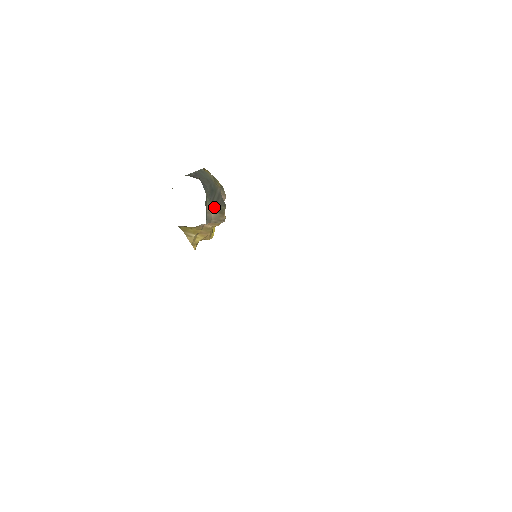
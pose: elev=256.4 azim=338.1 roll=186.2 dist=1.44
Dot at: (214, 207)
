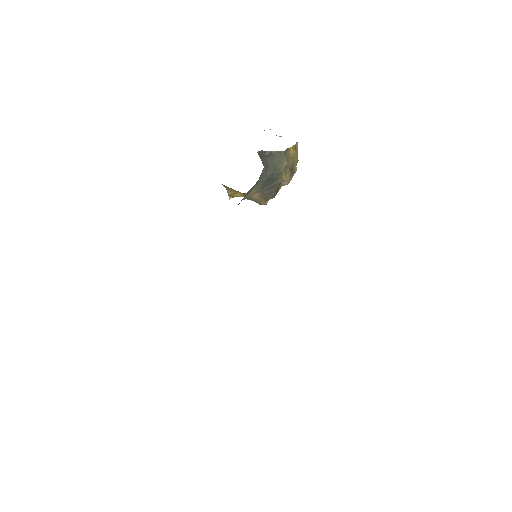
Dot at: (261, 192)
